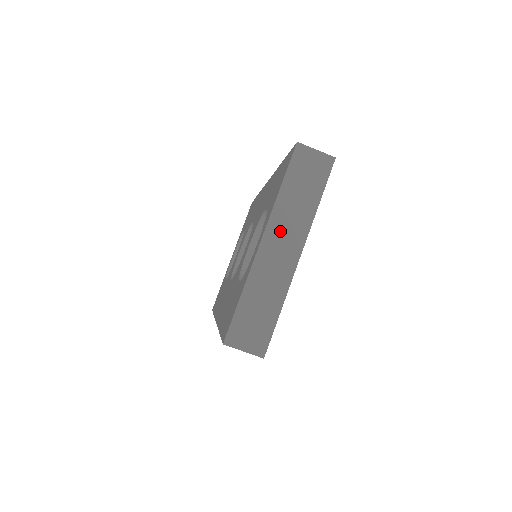
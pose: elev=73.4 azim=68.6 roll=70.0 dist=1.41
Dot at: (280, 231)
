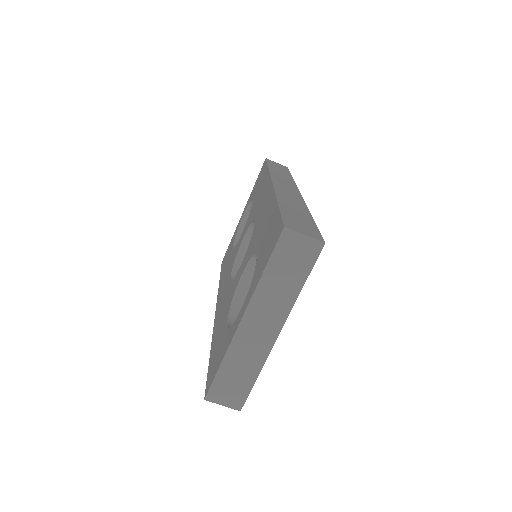
Dot at: (261, 312)
